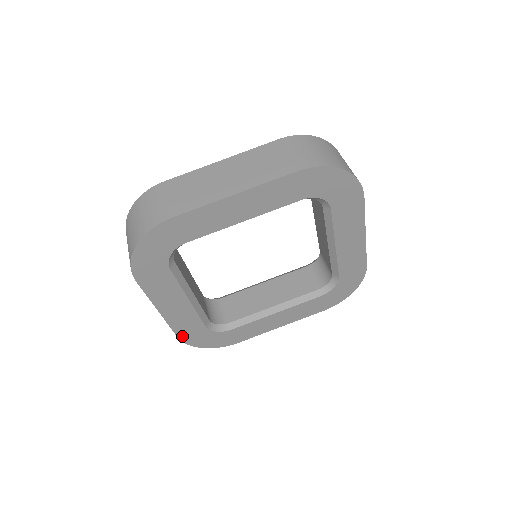
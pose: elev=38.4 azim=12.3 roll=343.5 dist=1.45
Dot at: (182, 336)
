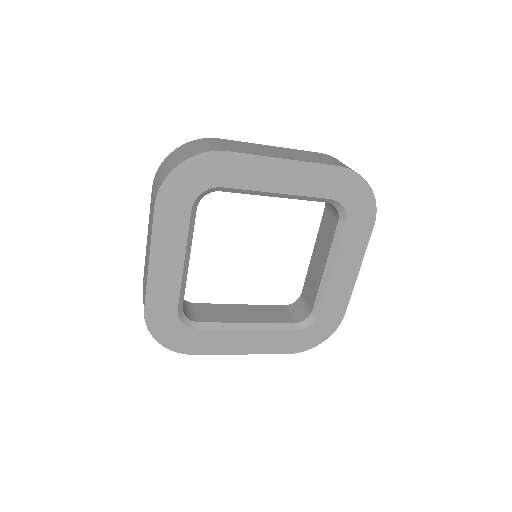
Dot at: (290, 351)
